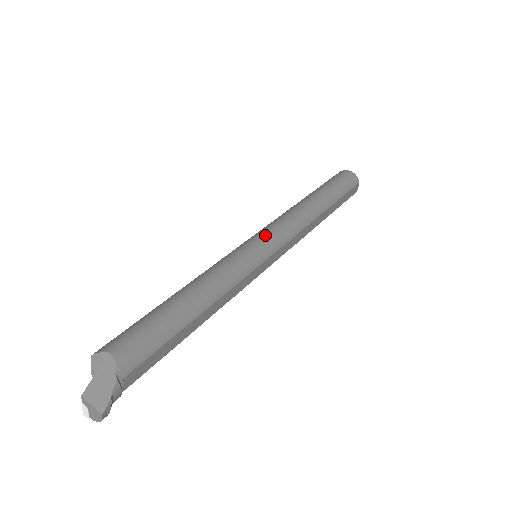
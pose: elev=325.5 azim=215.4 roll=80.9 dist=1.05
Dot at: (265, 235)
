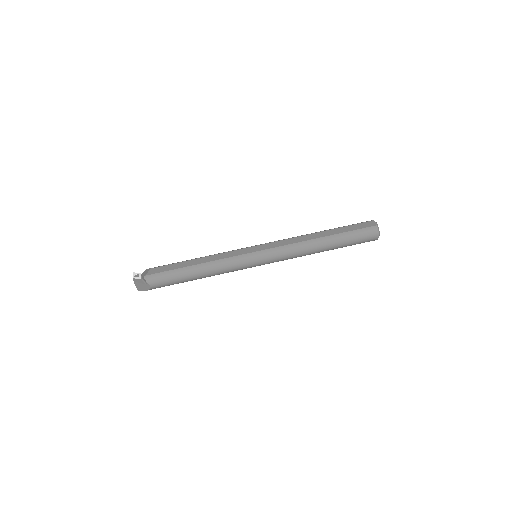
Dot at: (266, 260)
